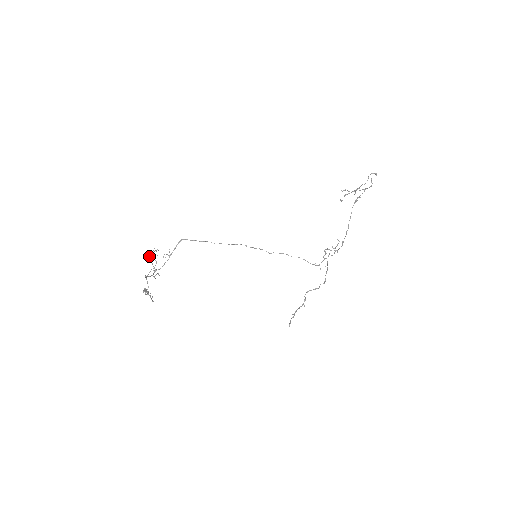
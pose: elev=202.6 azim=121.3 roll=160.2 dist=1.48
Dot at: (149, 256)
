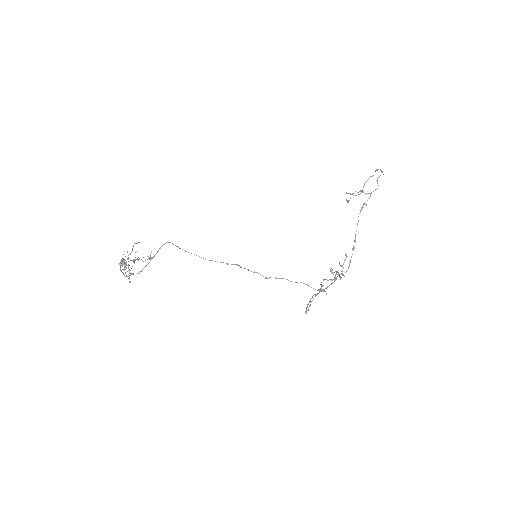
Dot at: occluded
